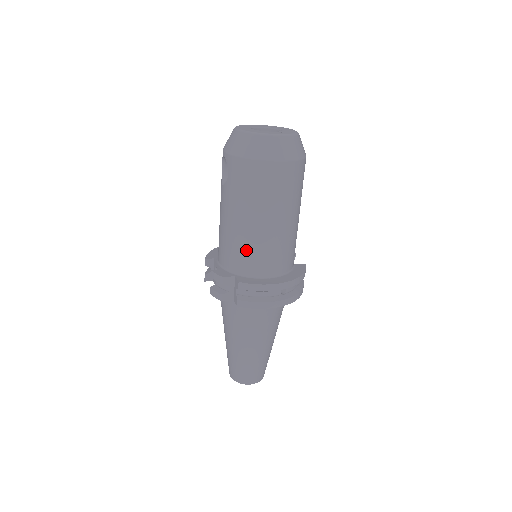
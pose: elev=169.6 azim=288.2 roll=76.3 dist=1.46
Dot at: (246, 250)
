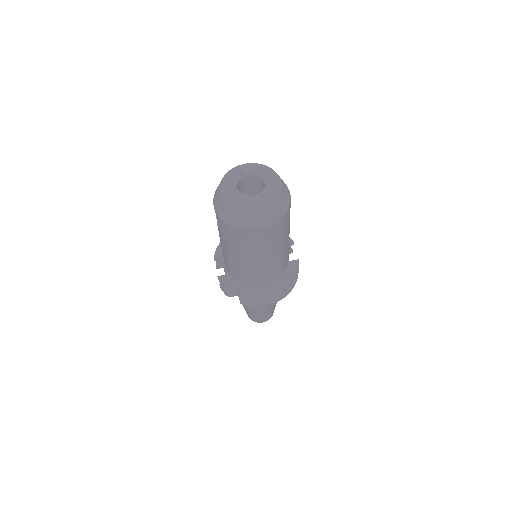
Dot at: (242, 273)
